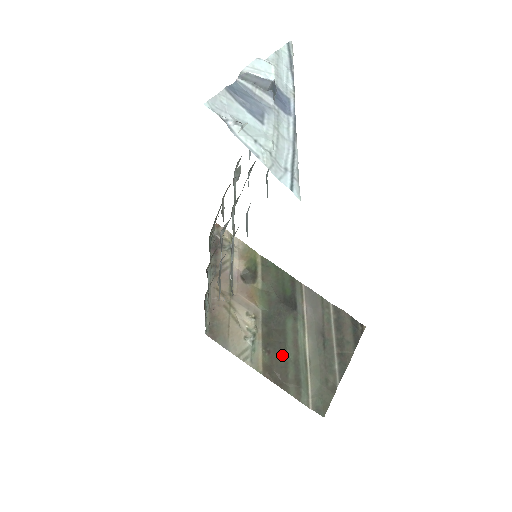
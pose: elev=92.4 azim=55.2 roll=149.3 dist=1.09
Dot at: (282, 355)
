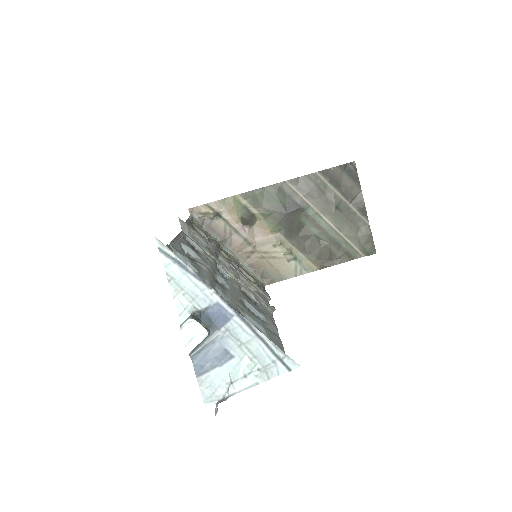
Dot at: (319, 245)
